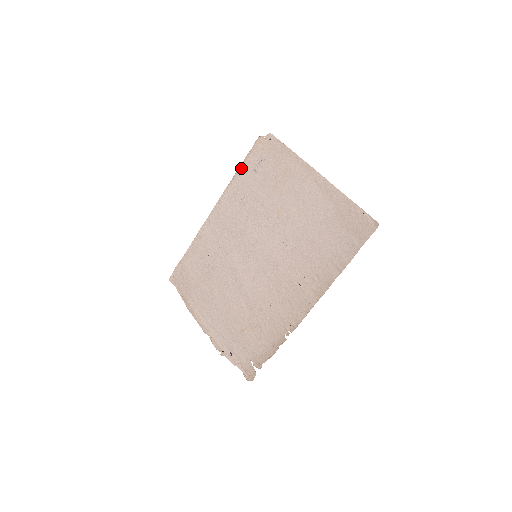
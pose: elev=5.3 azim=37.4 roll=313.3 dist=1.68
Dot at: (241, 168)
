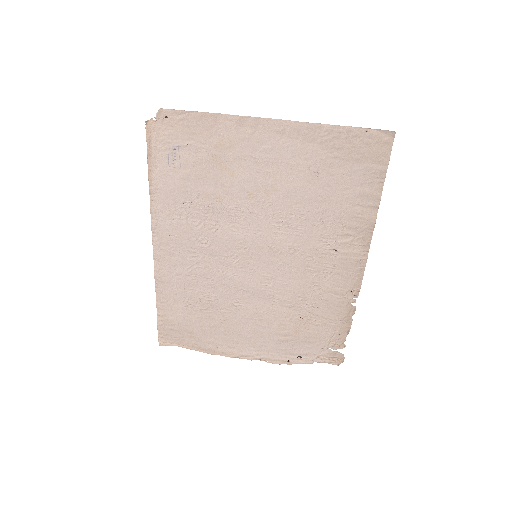
Dot at: (152, 176)
